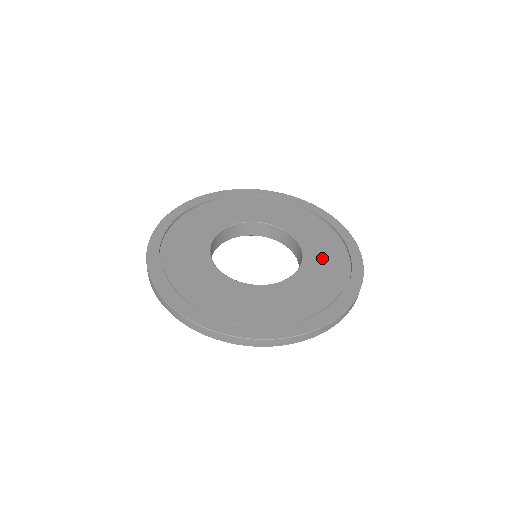
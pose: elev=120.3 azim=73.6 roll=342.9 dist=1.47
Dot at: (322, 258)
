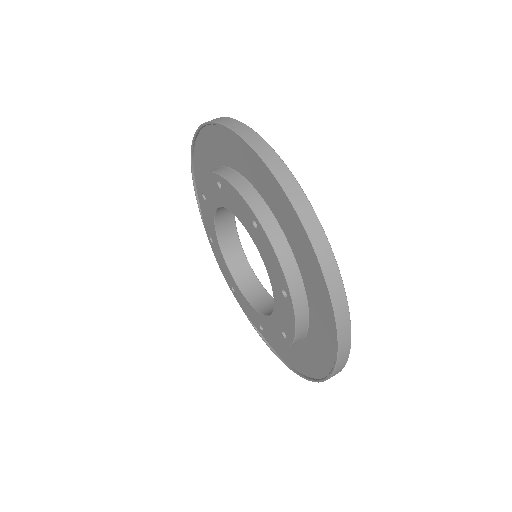
Dot at: occluded
